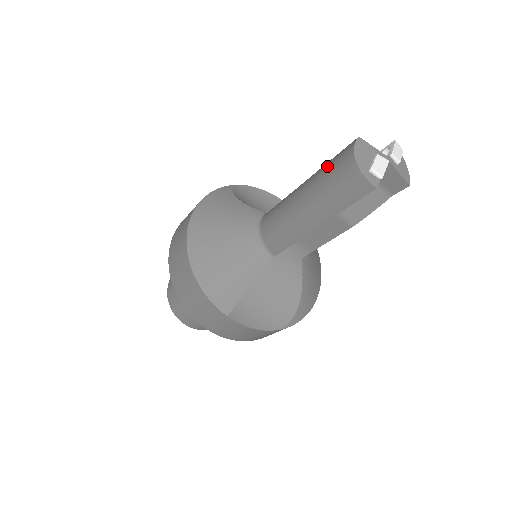
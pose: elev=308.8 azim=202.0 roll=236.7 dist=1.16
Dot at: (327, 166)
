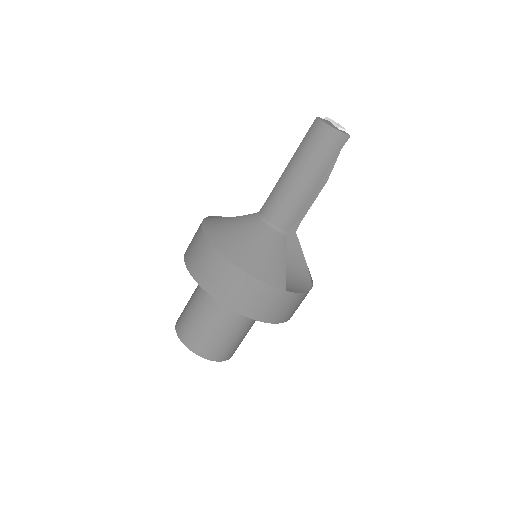
Dot at: (305, 144)
